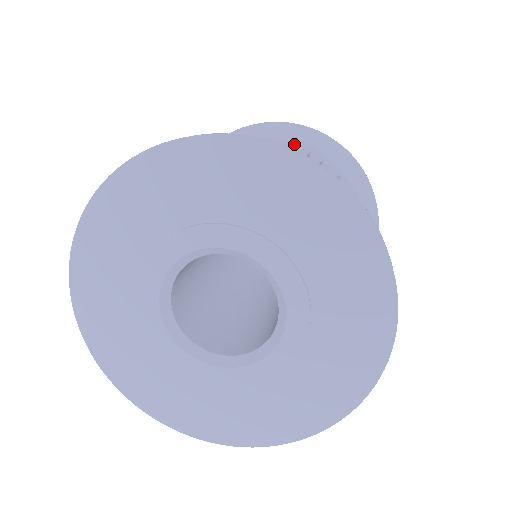
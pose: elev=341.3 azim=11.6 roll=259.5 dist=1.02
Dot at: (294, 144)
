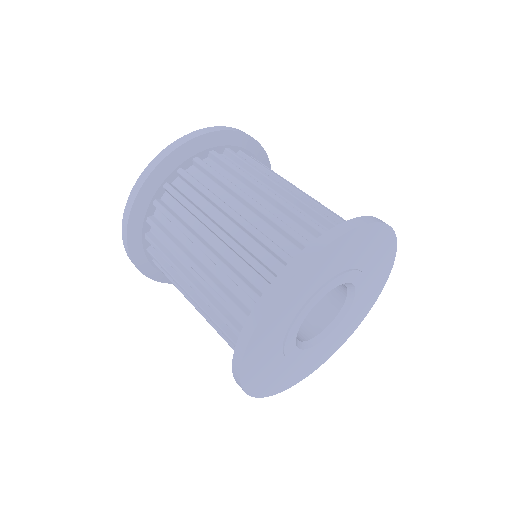
Dot at: (156, 195)
